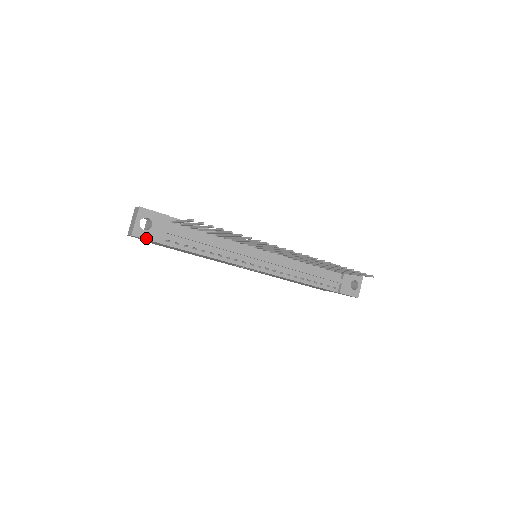
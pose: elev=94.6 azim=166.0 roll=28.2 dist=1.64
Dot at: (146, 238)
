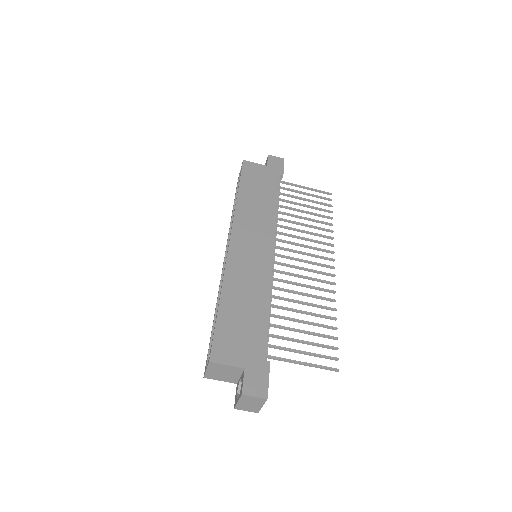
Dot at: occluded
